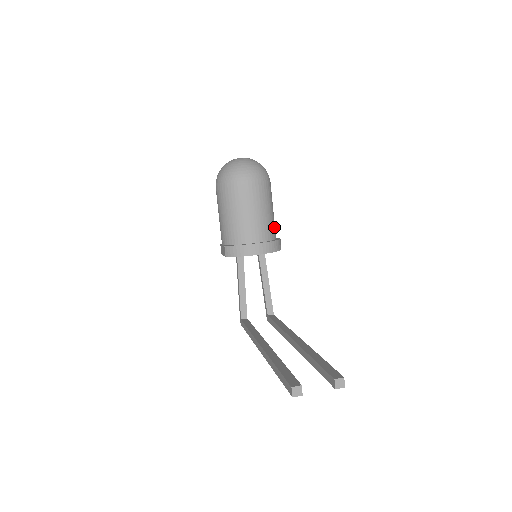
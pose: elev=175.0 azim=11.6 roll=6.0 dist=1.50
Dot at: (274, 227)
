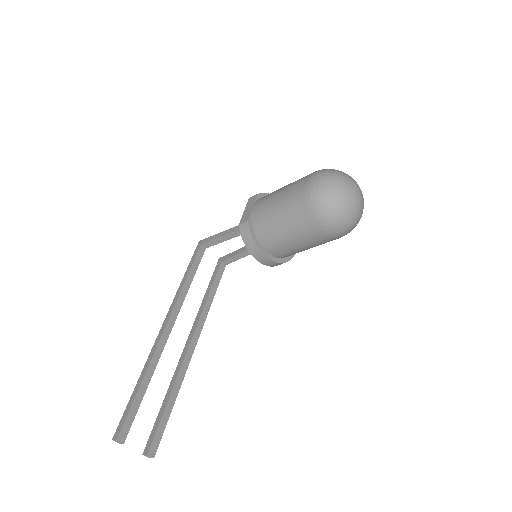
Dot at: occluded
